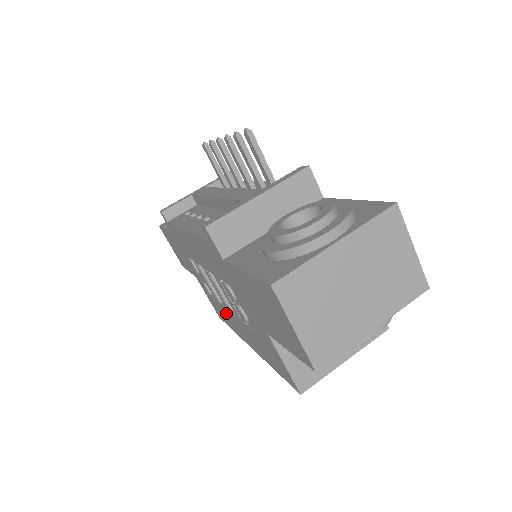
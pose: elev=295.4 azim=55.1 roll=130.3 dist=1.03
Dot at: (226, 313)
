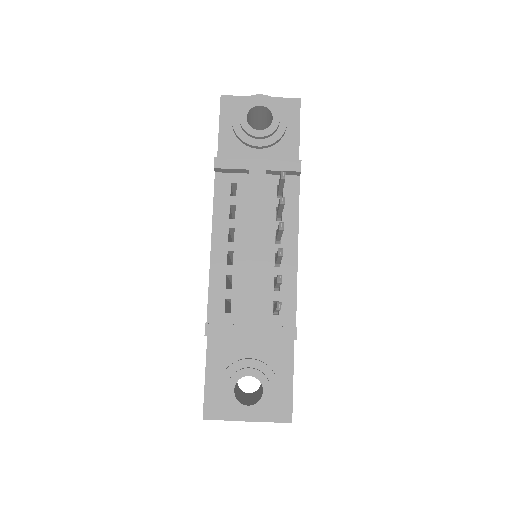
Dot at: occluded
